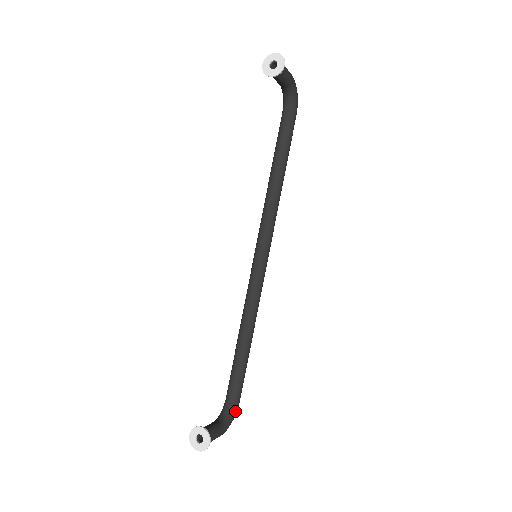
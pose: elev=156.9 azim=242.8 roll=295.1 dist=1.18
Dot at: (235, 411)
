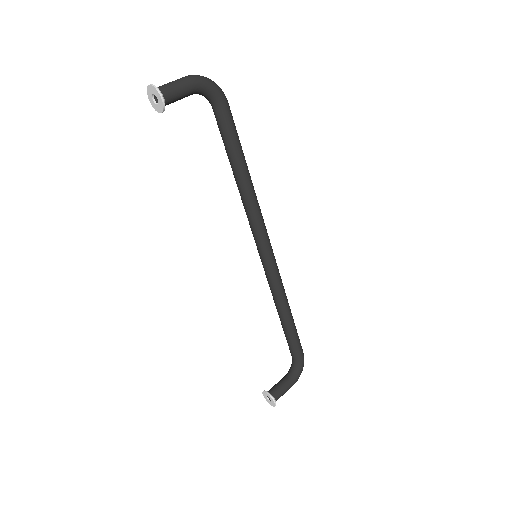
Dot at: (301, 365)
